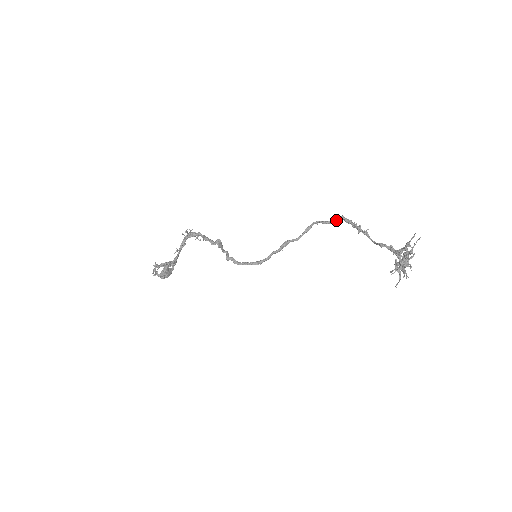
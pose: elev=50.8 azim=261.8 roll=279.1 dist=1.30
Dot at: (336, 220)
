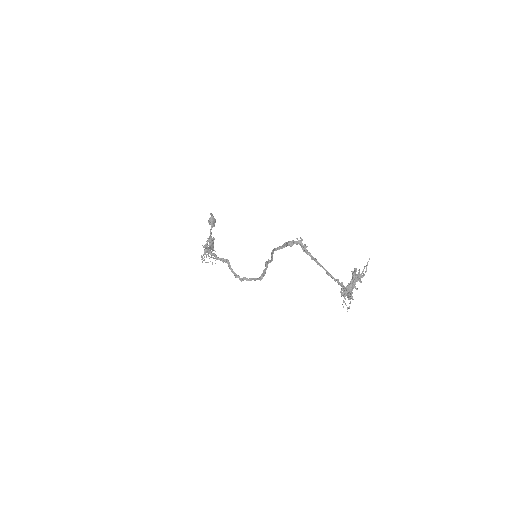
Dot at: (286, 246)
